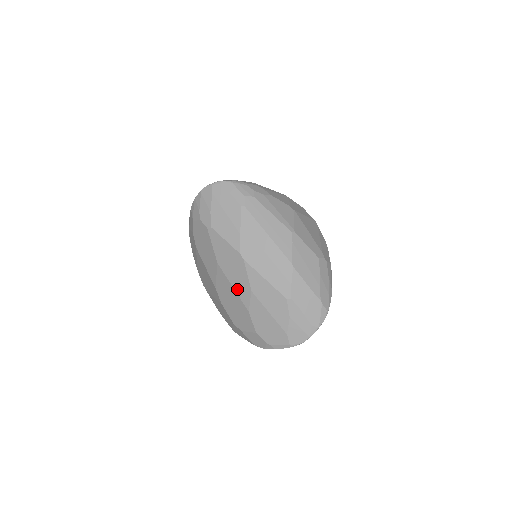
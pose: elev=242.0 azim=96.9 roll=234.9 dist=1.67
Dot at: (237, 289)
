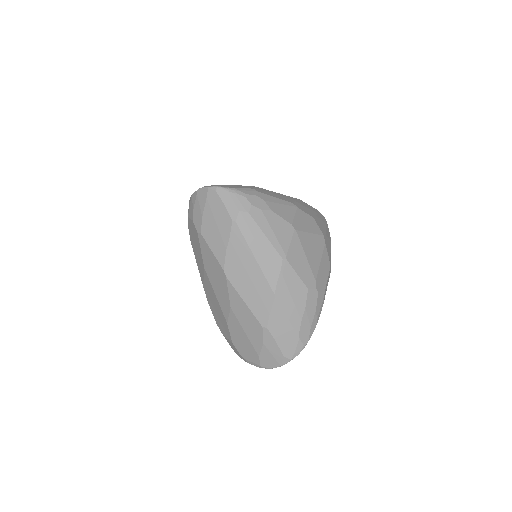
Dot at: (219, 299)
